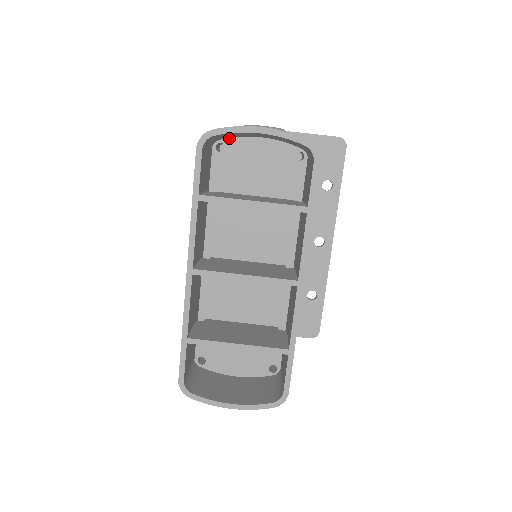
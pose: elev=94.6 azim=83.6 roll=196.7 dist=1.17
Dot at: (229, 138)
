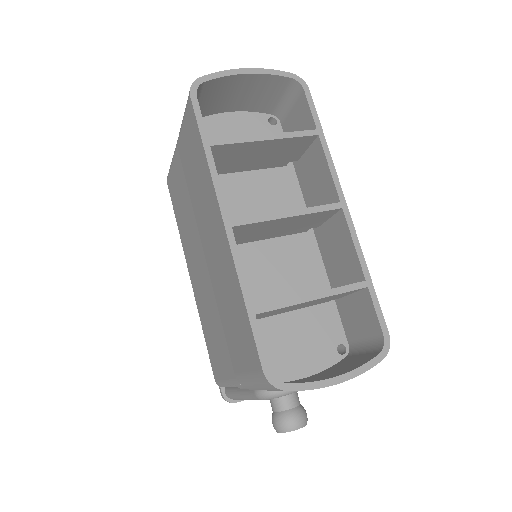
Dot at: occluded
